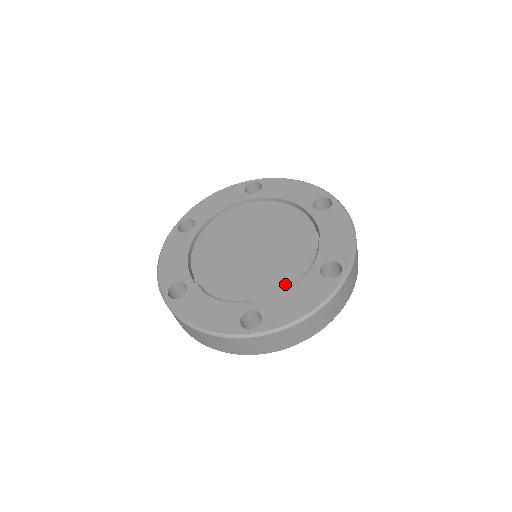
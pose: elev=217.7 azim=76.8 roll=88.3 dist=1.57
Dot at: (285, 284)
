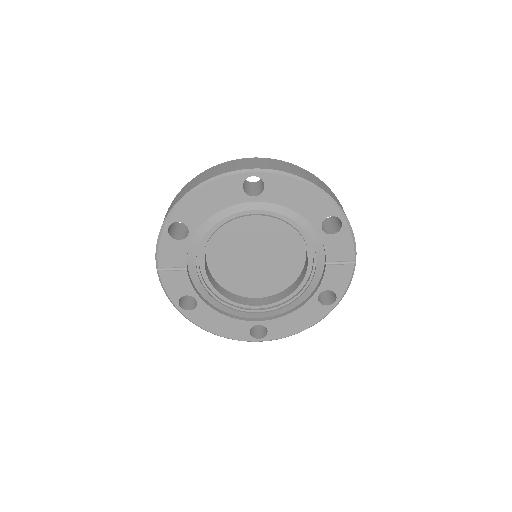
Dot at: occluded
